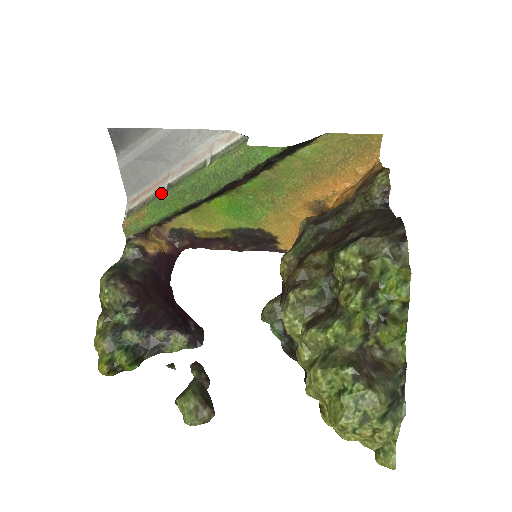
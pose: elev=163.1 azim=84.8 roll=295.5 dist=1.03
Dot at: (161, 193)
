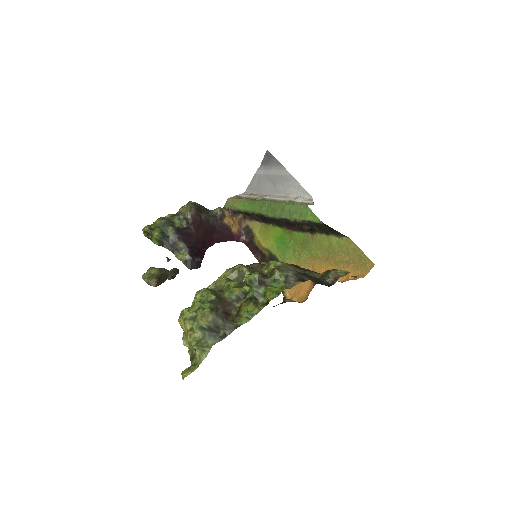
Dot at: occluded
